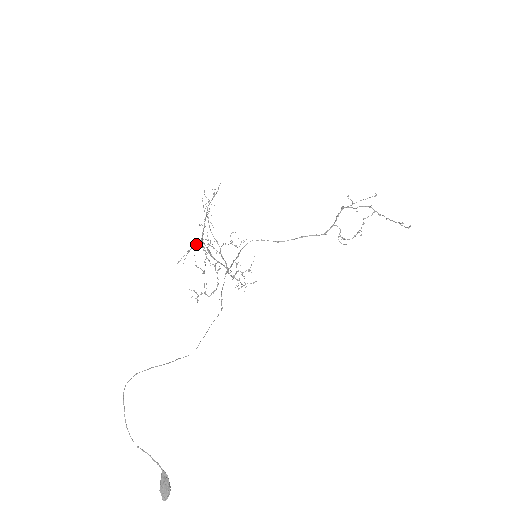
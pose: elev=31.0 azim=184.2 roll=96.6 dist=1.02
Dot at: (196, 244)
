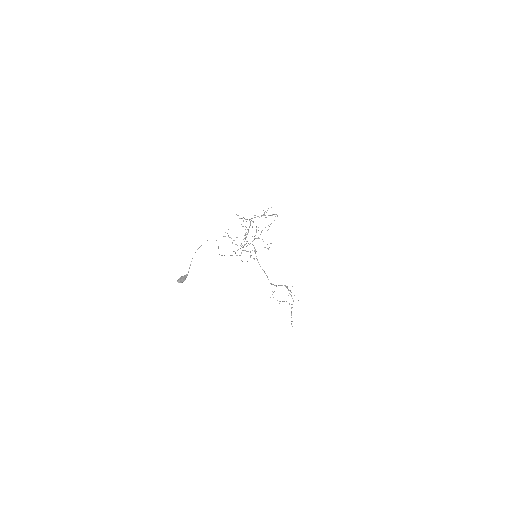
Dot at: occluded
